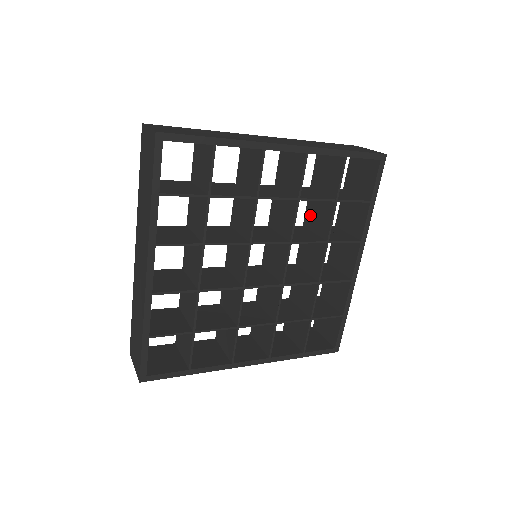
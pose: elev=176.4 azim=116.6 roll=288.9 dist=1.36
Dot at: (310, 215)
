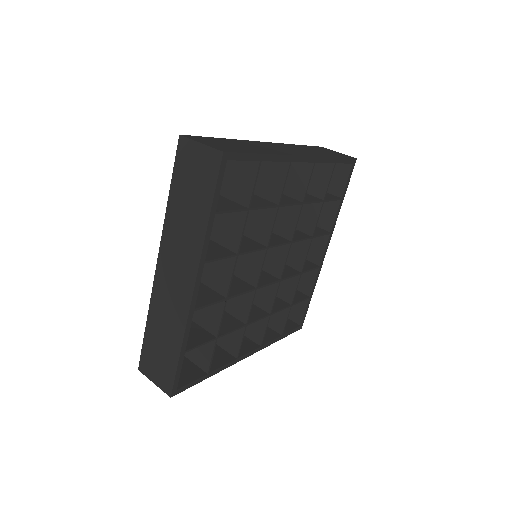
Dot at: occluded
